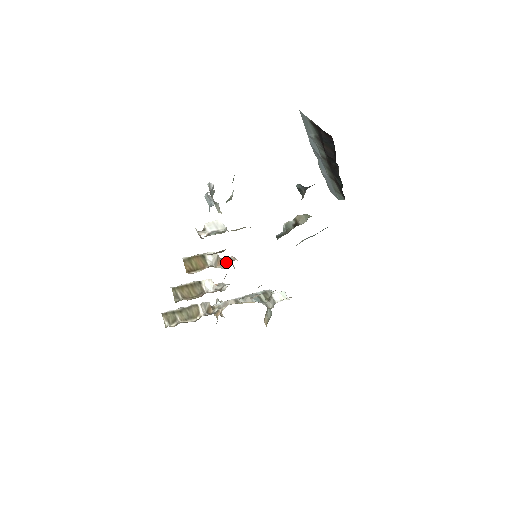
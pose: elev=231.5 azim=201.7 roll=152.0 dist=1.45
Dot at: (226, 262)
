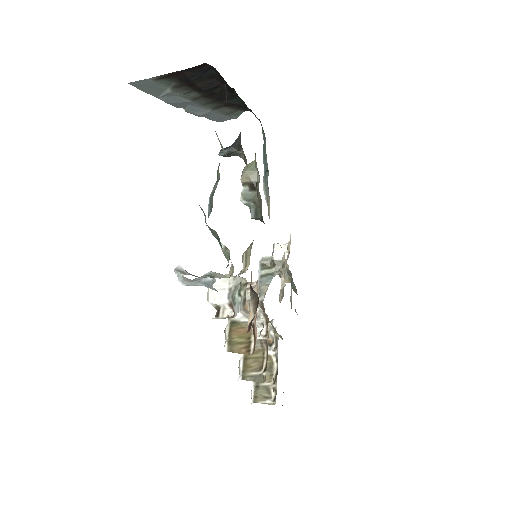
Dot at: occluded
